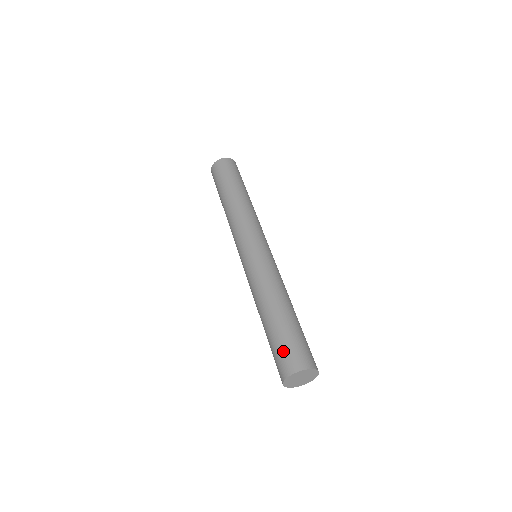
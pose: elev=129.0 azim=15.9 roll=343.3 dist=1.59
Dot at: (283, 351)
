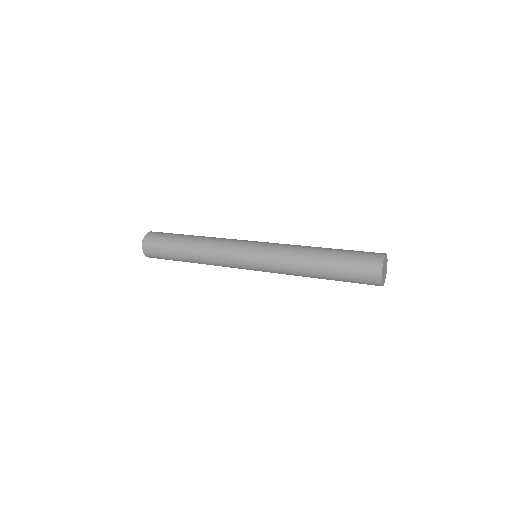
Dot at: (360, 257)
